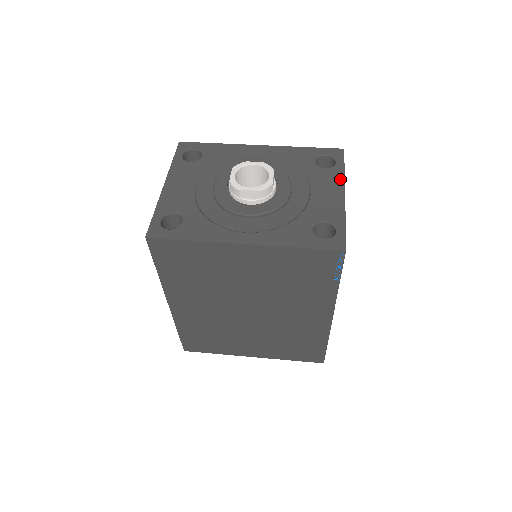
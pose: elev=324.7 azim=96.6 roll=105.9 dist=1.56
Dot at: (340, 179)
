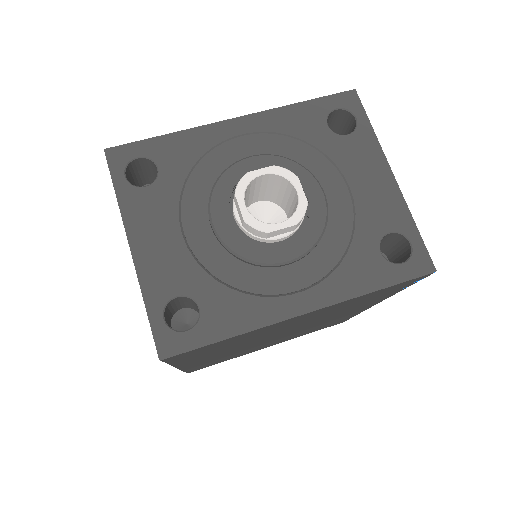
Dot at: (375, 149)
